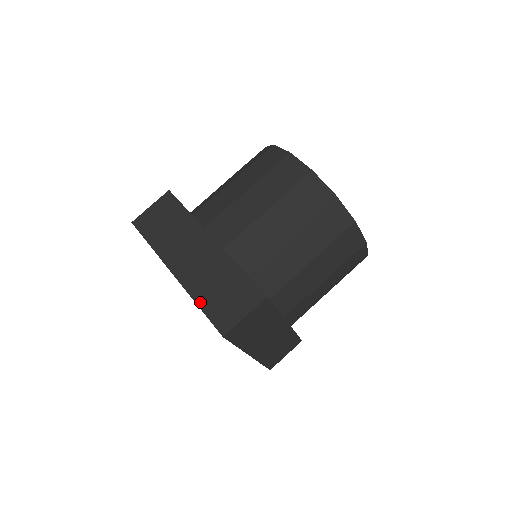
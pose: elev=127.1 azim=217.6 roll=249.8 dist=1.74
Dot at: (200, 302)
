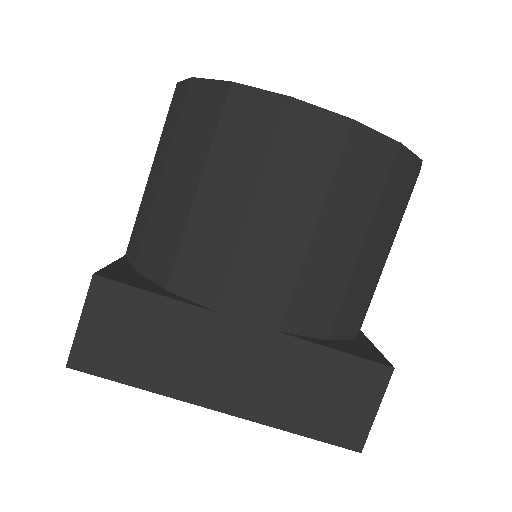
Dot at: occluded
